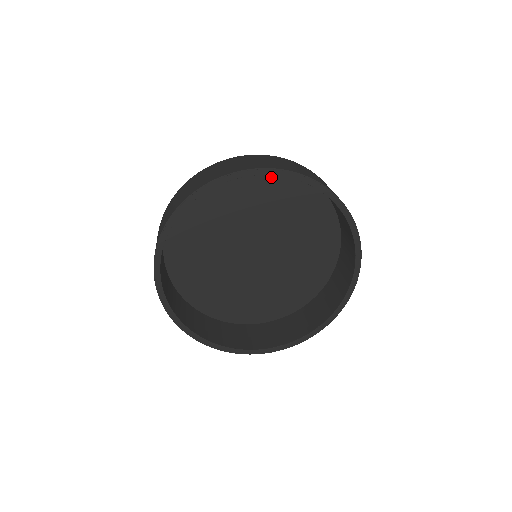
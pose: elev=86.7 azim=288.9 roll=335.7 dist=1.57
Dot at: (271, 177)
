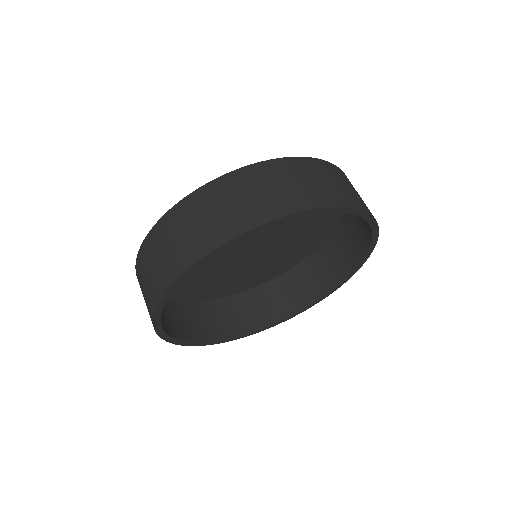
Dot at: occluded
